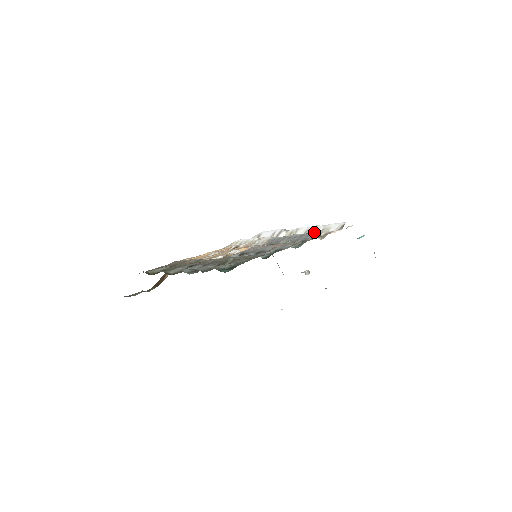
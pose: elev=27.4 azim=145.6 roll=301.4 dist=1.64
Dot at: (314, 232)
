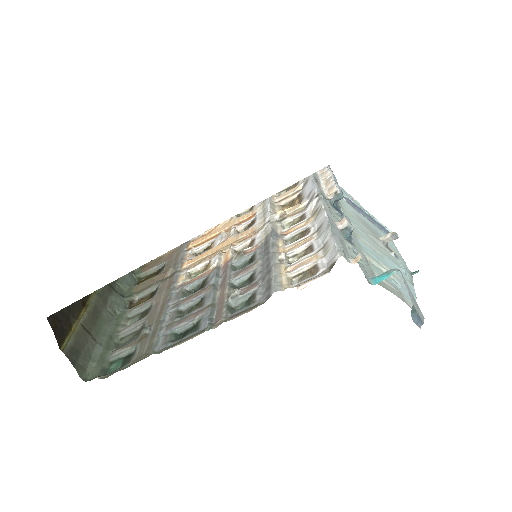
Dot at: (320, 239)
